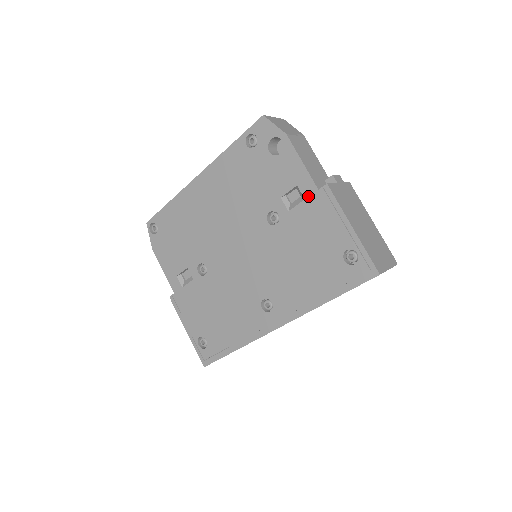
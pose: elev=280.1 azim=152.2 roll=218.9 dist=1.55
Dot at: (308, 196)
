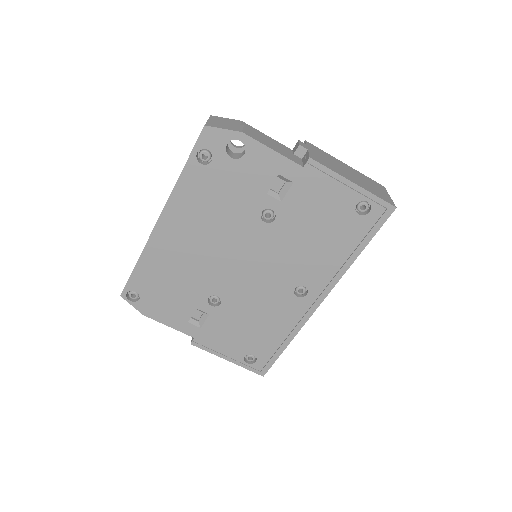
Dot at: (295, 178)
